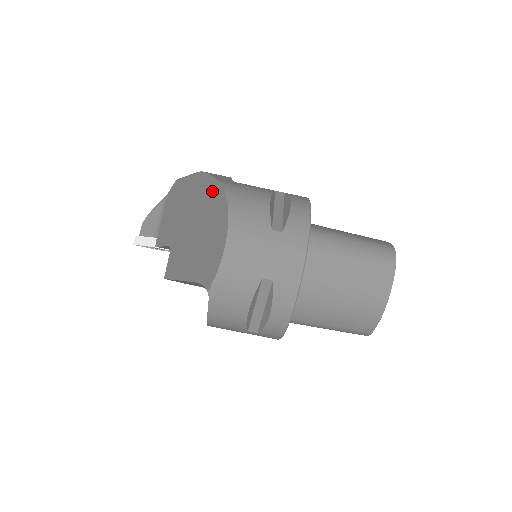
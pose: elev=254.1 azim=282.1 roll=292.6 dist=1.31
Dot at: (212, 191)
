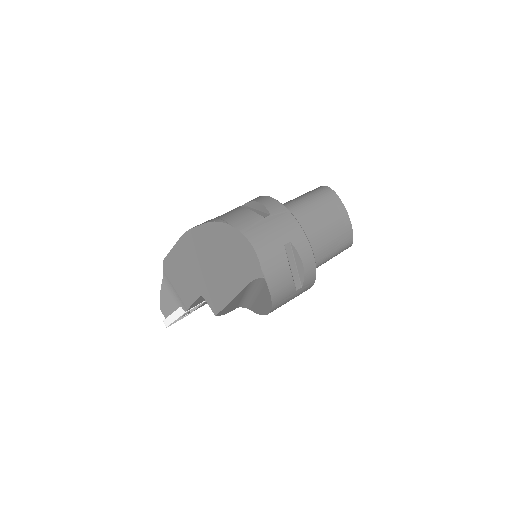
Dot at: (207, 232)
